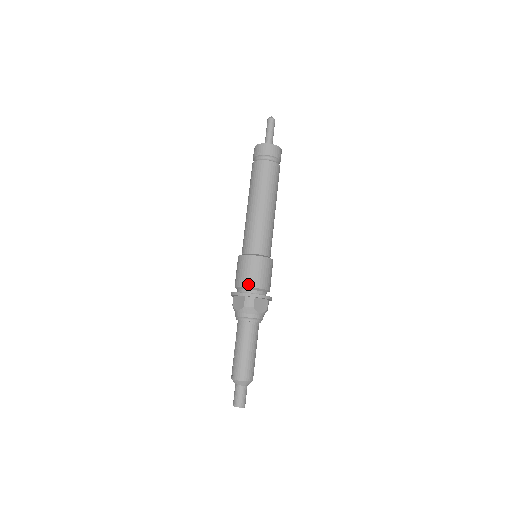
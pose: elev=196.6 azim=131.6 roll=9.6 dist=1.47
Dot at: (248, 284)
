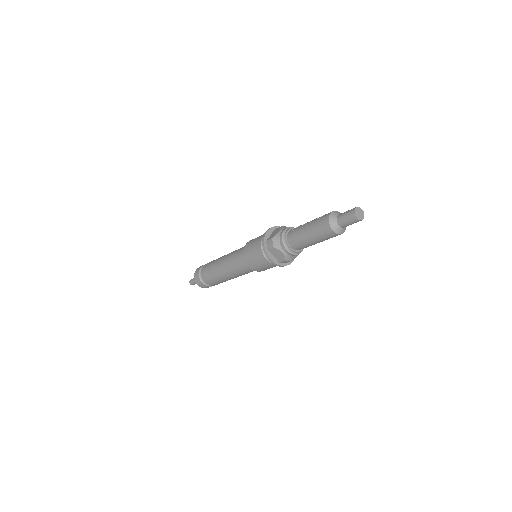
Dot at: occluded
